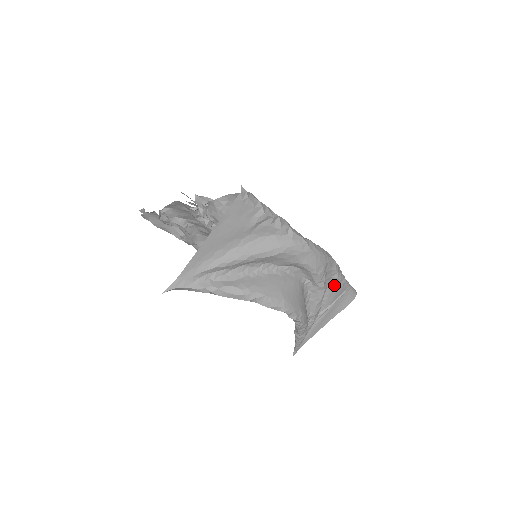
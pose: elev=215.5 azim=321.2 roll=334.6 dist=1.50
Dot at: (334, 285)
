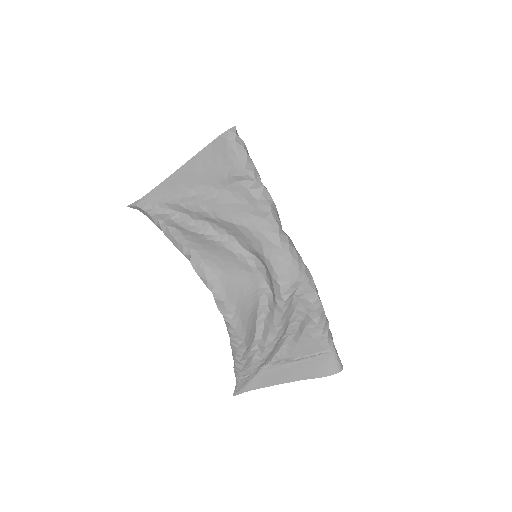
Dot at: (307, 328)
